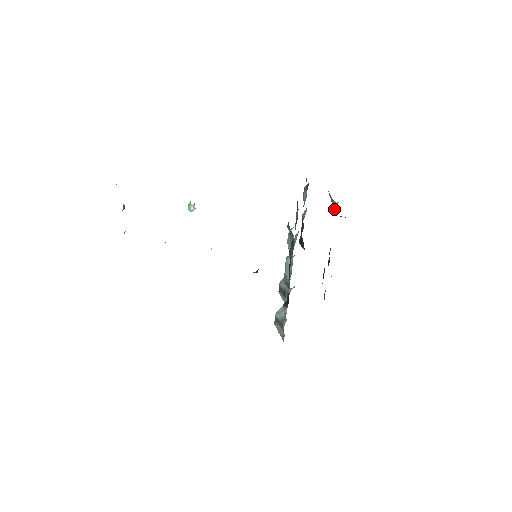
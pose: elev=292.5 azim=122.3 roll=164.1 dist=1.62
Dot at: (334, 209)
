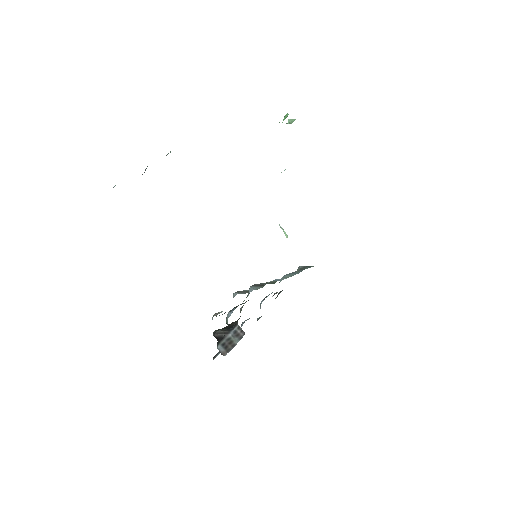
Dot at: occluded
